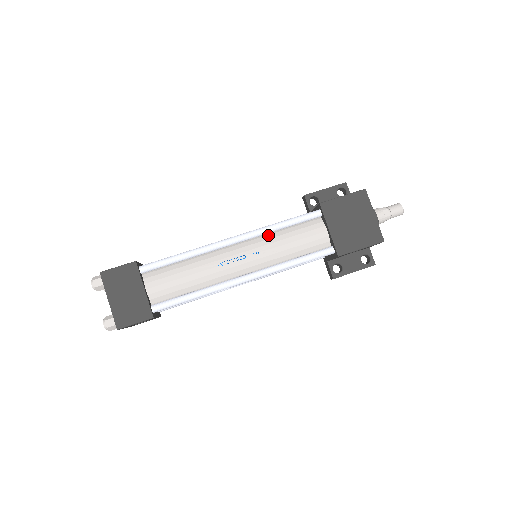
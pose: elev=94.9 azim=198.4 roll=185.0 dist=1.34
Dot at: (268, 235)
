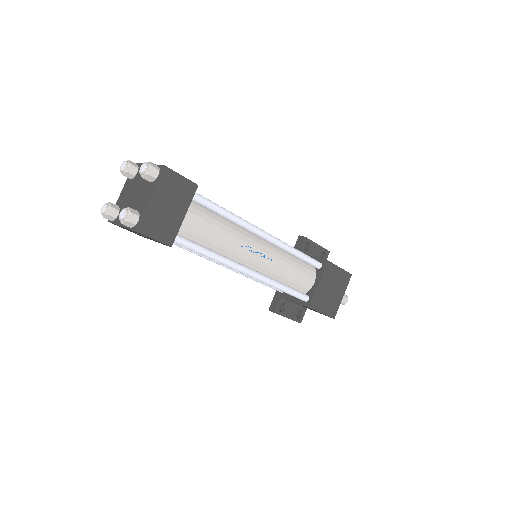
Dot at: (283, 252)
